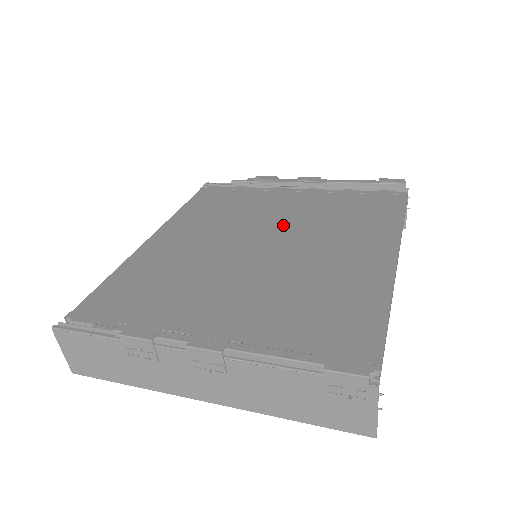
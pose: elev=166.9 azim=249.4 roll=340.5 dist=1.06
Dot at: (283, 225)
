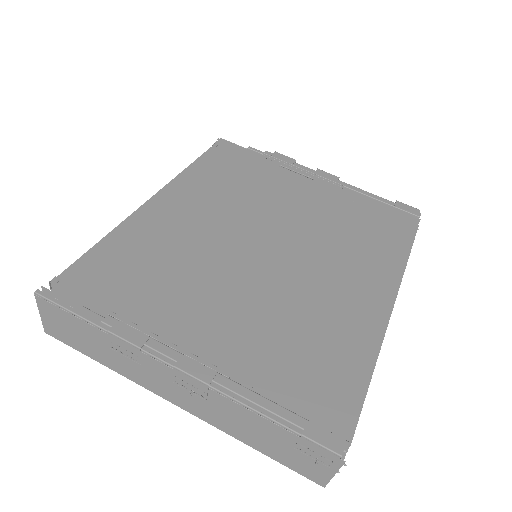
Dot at: (291, 228)
